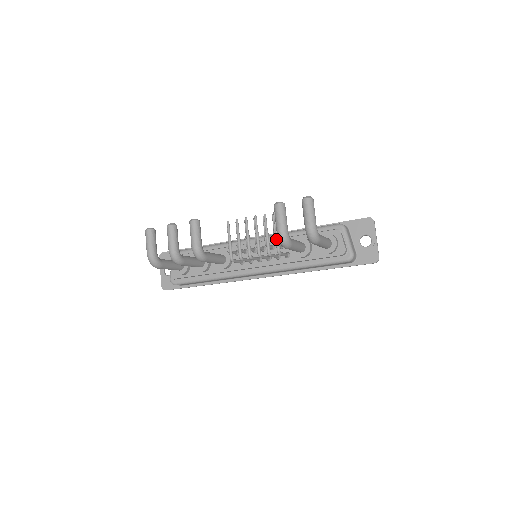
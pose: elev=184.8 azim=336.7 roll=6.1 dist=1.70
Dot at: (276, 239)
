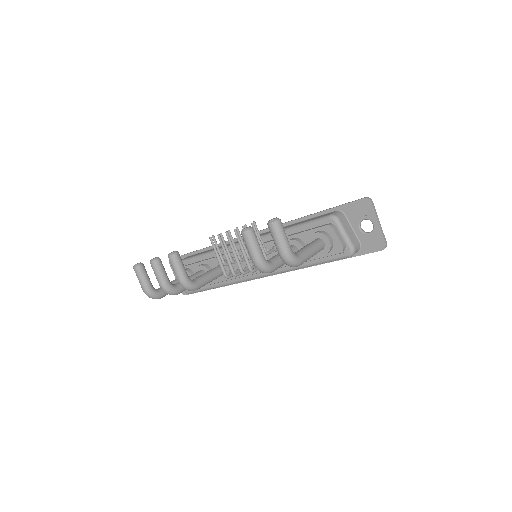
Dot at: occluded
